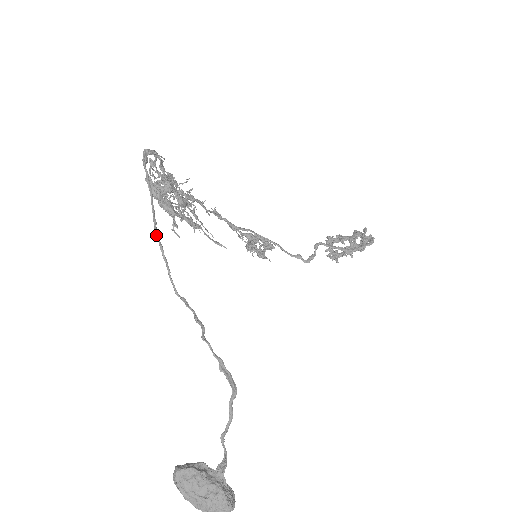
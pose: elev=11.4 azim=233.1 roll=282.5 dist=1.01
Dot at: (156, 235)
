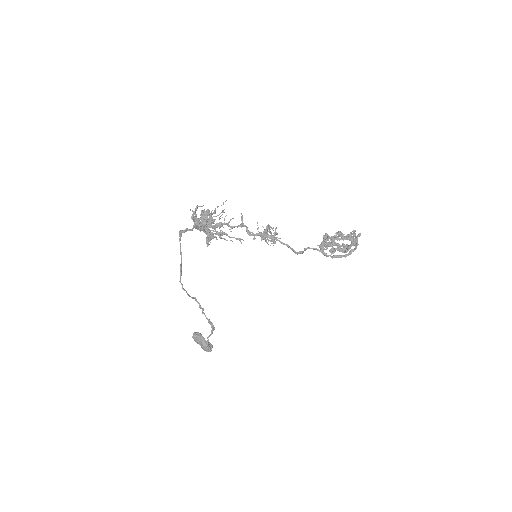
Dot at: occluded
